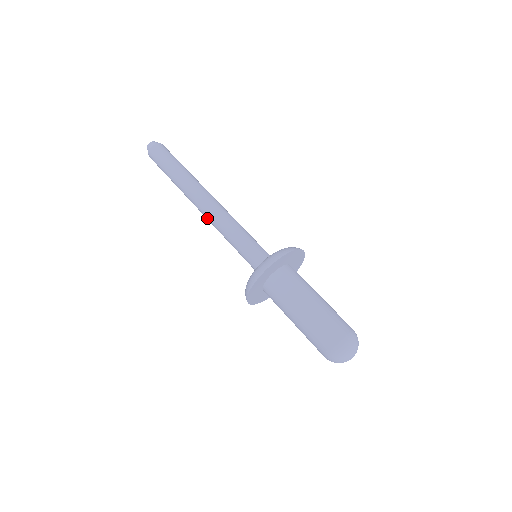
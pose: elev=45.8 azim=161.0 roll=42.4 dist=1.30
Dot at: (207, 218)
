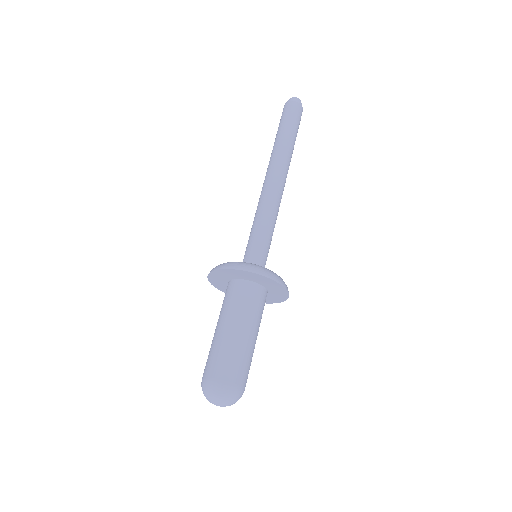
Dot at: occluded
